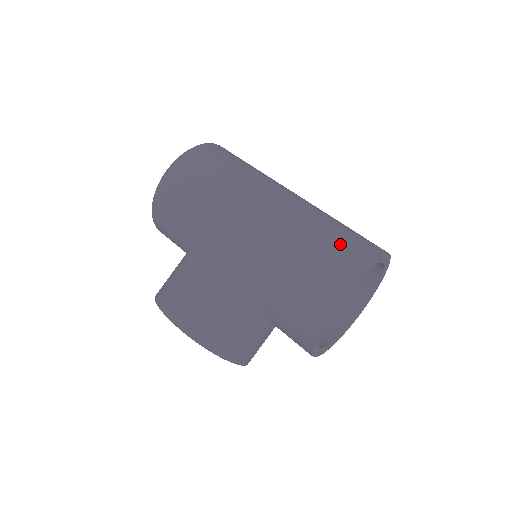
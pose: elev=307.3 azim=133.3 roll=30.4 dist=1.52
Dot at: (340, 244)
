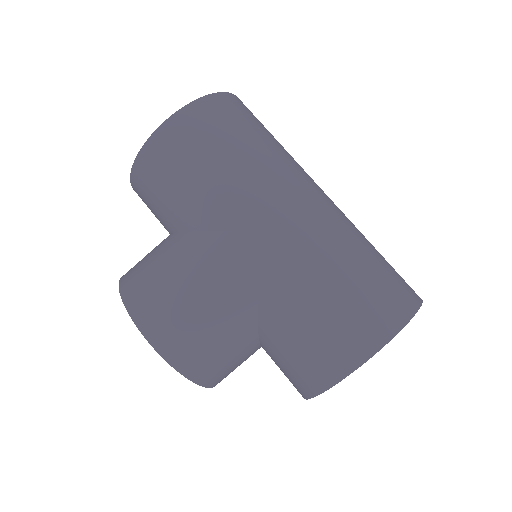
Dot at: (378, 286)
